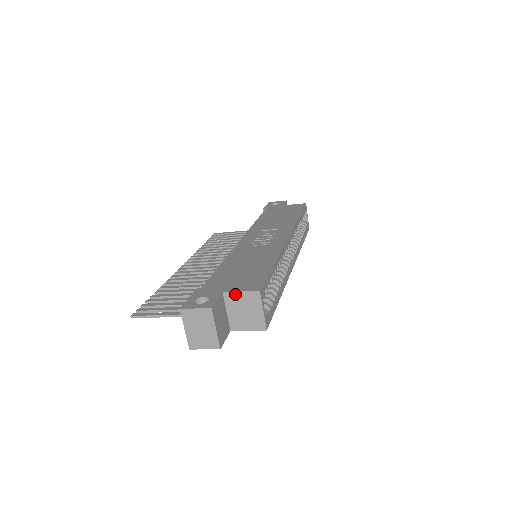
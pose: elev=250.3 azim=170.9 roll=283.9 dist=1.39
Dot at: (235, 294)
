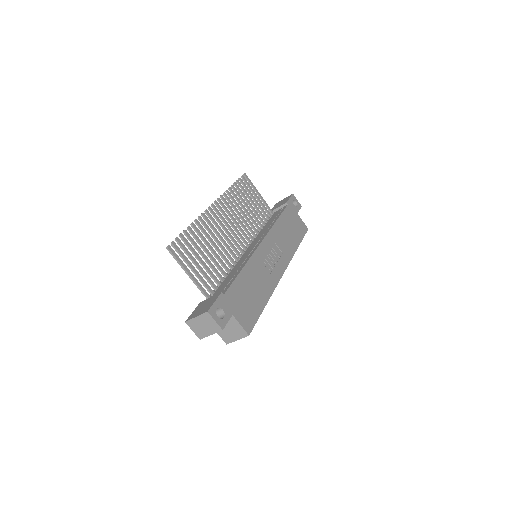
Dot at: (237, 322)
